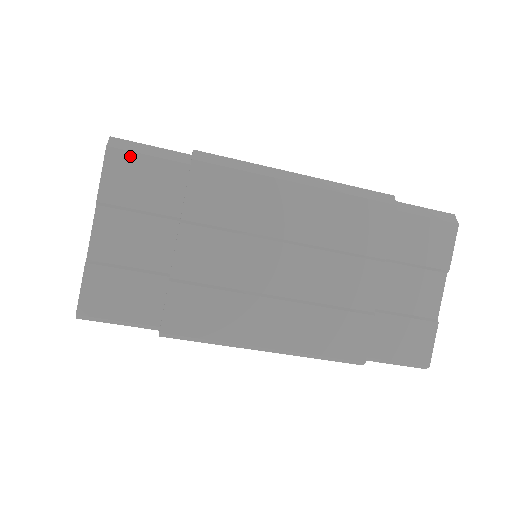
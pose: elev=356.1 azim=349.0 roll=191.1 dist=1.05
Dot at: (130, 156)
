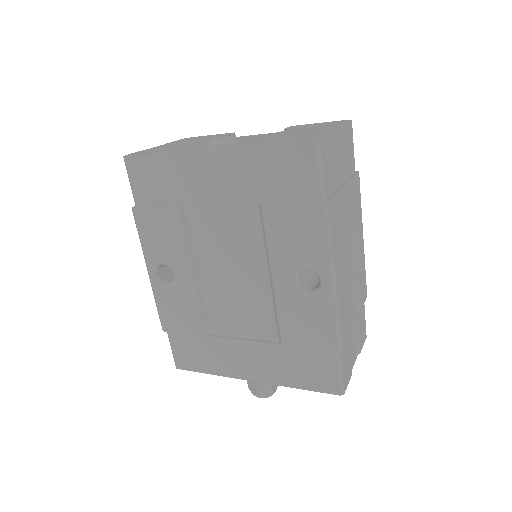
Dot at: (352, 136)
